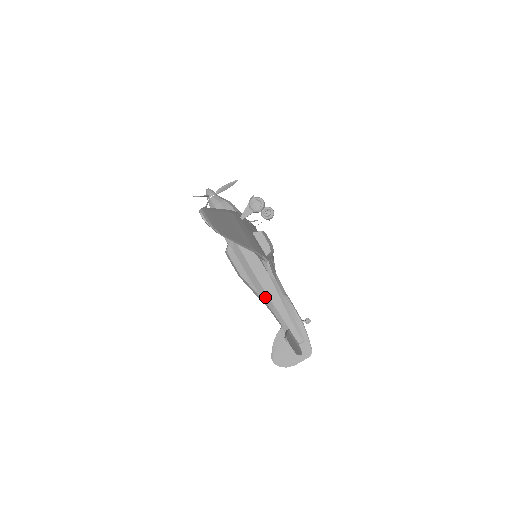
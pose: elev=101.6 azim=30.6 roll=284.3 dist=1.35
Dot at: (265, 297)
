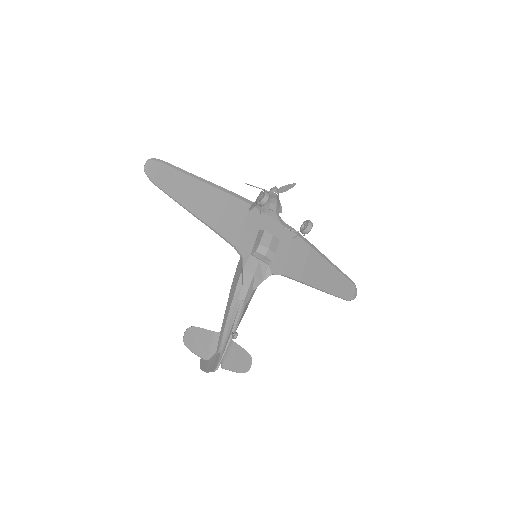
Dot at: (230, 293)
